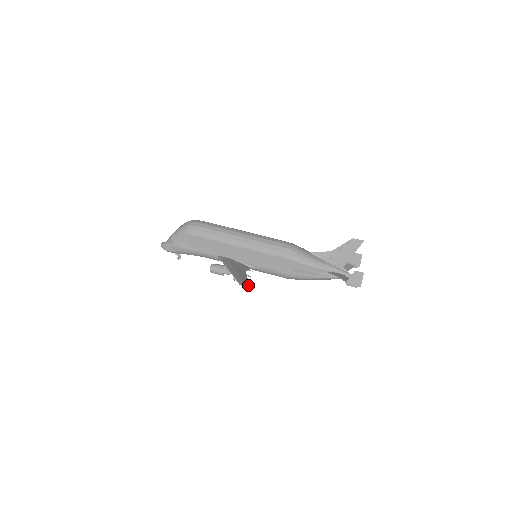
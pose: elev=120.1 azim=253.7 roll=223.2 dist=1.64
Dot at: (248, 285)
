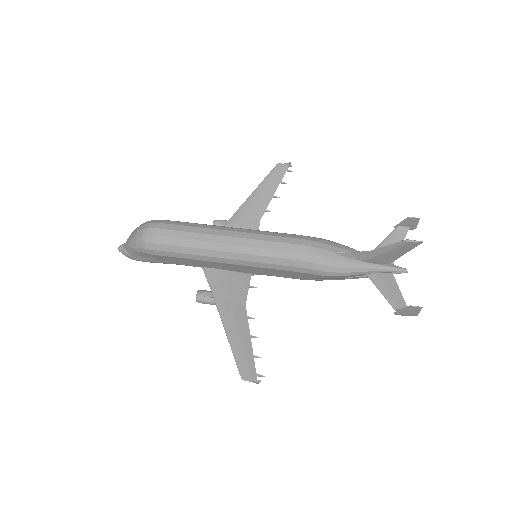
Dot at: (253, 372)
